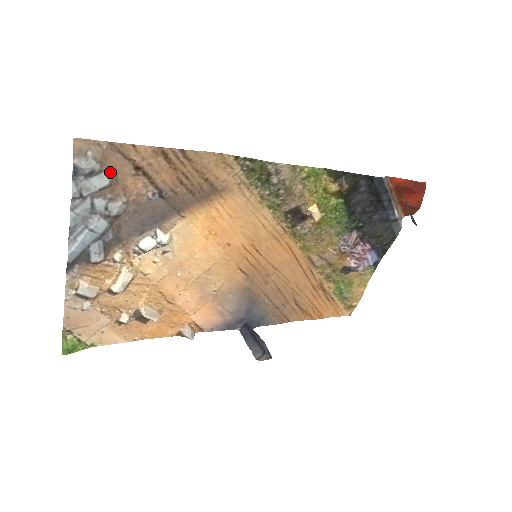
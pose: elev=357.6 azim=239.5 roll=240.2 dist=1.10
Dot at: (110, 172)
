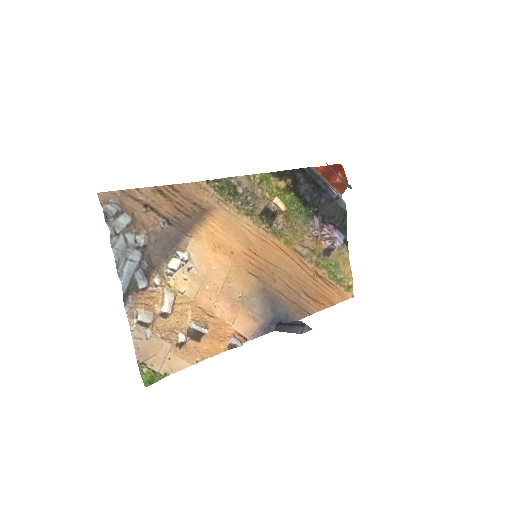
Dot at: (129, 212)
